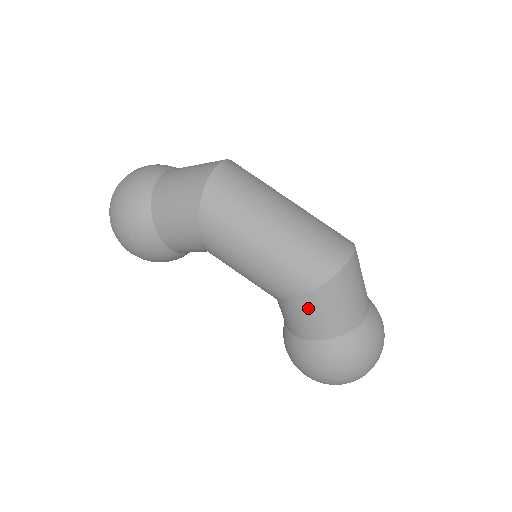
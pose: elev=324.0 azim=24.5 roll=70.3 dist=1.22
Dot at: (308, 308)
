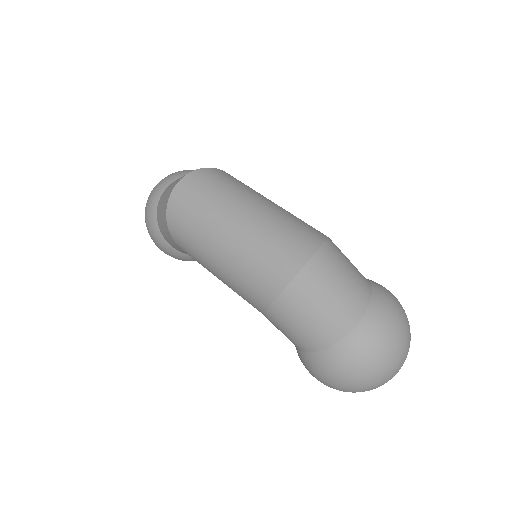
Dot at: (275, 323)
